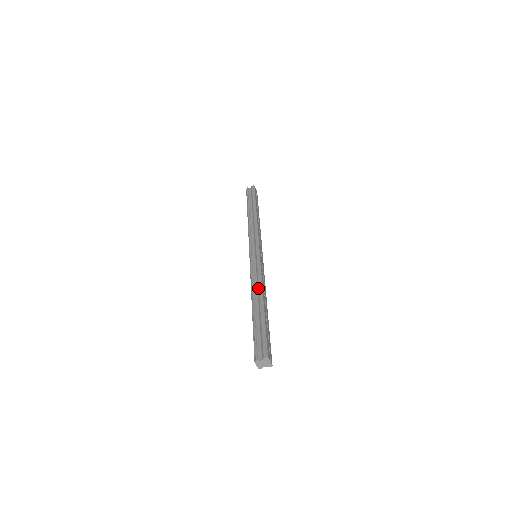
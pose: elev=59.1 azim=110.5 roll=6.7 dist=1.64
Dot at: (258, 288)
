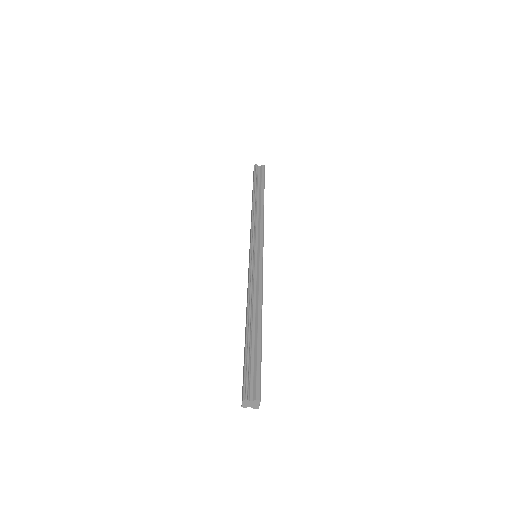
Dot at: (257, 301)
